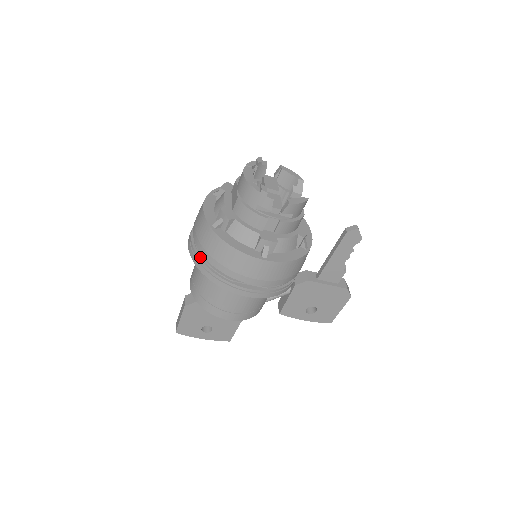
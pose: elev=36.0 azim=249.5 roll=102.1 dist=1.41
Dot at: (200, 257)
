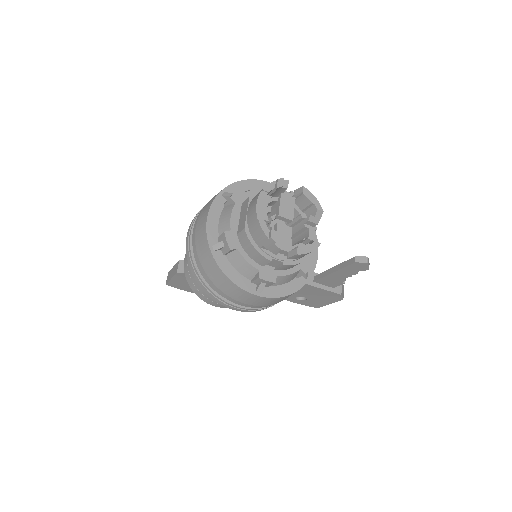
Dot at: (195, 263)
